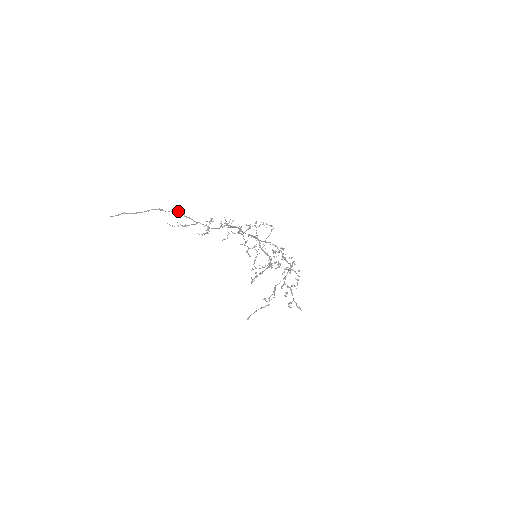
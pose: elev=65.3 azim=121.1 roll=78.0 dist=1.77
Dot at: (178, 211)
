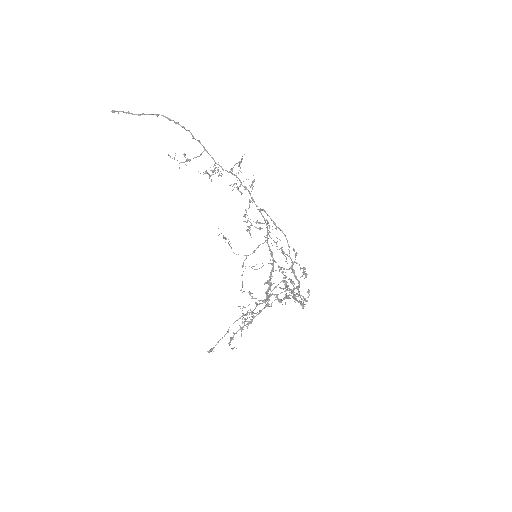
Dot at: (189, 130)
